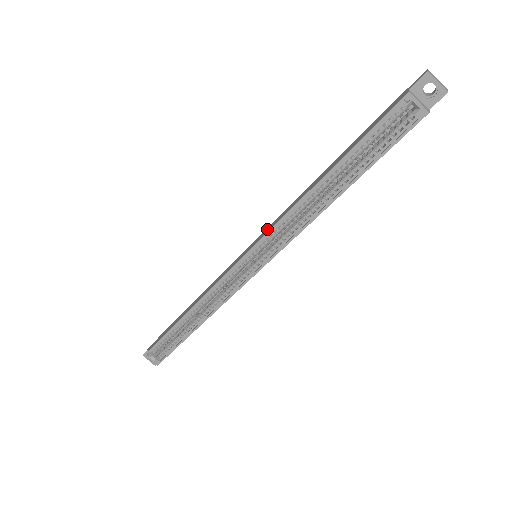
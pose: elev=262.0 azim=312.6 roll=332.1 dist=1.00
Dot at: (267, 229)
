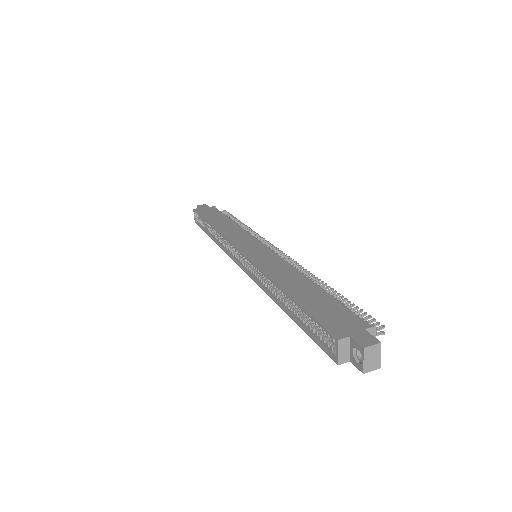
Dot at: (267, 255)
